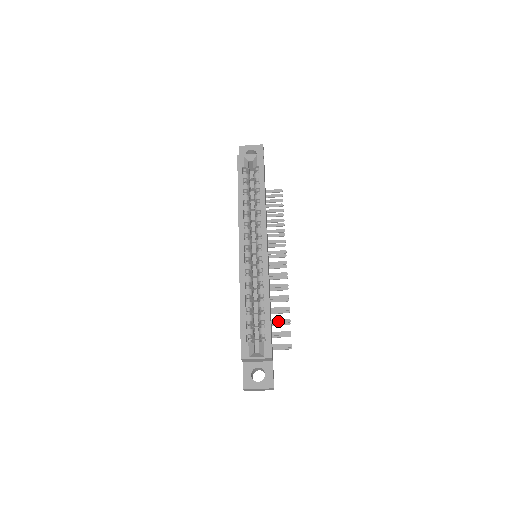
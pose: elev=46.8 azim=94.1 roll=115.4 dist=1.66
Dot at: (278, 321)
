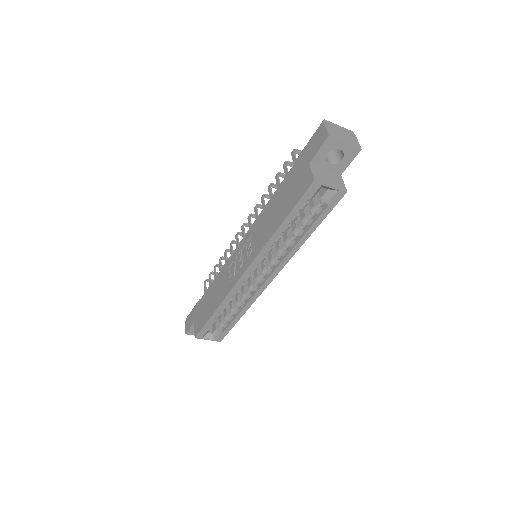
Dot at: occluded
